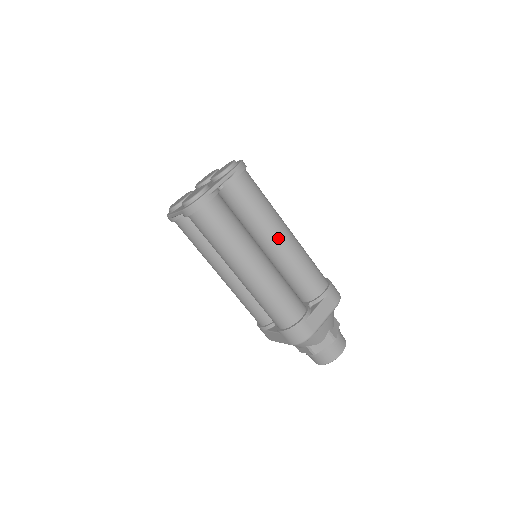
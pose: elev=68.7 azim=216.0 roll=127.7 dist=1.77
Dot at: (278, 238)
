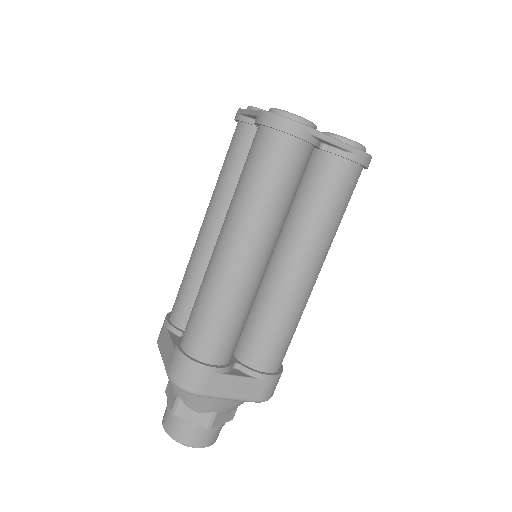
Dot at: (300, 267)
